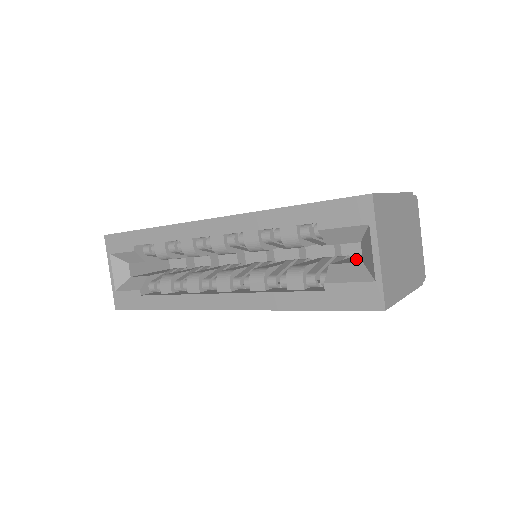
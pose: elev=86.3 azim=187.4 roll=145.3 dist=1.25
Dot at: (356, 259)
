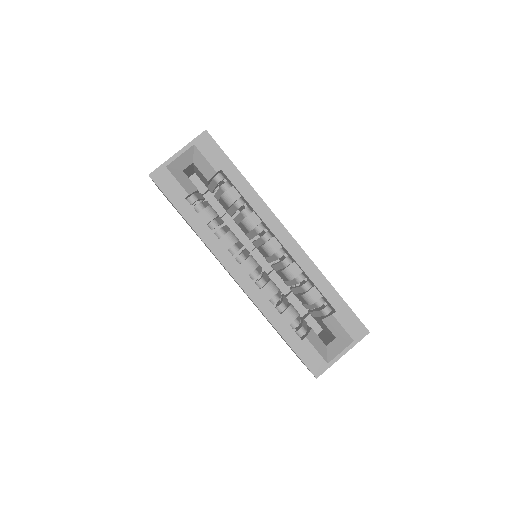
Dot at: occluded
